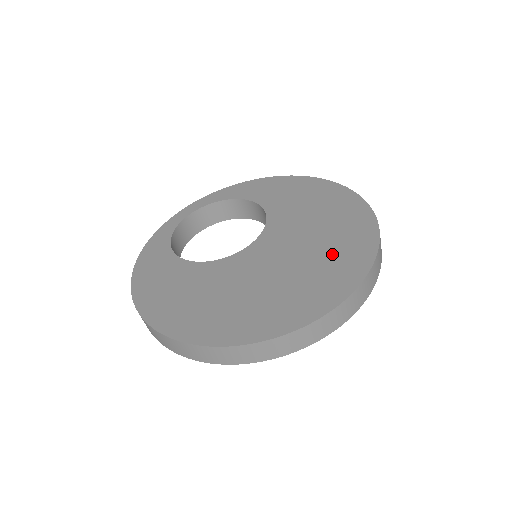
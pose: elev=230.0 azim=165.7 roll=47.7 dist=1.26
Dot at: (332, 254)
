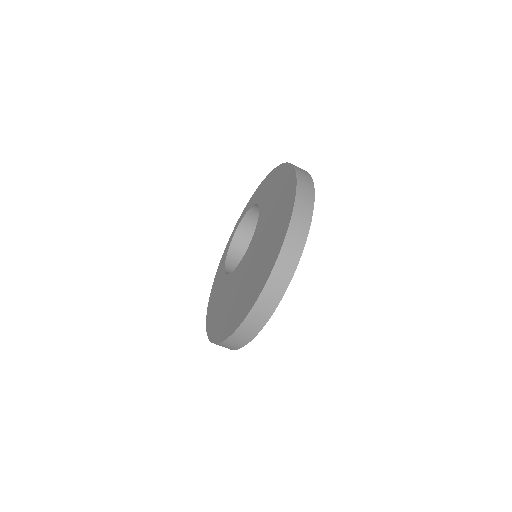
Dot at: (268, 250)
